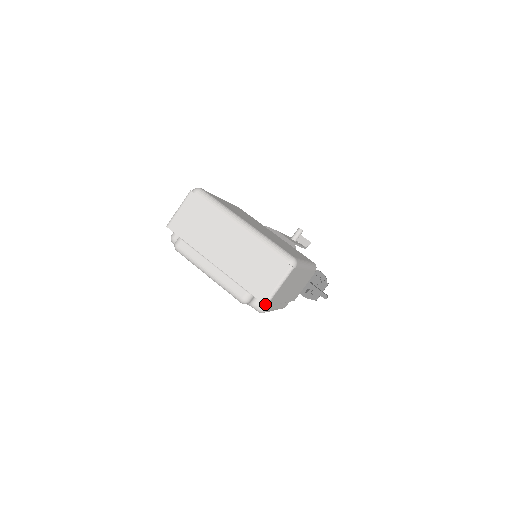
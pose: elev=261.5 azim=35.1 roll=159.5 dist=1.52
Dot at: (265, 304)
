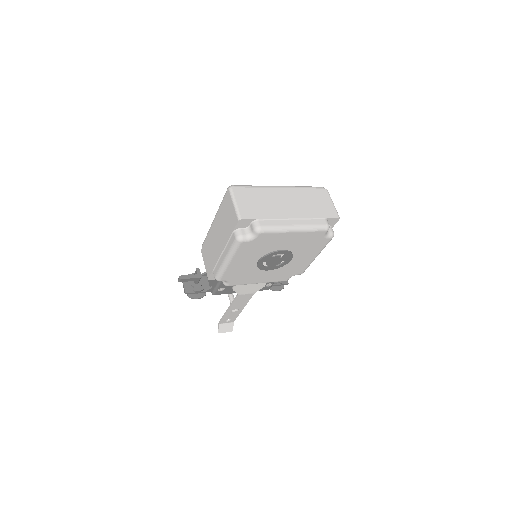
Dot at: (339, 217)
